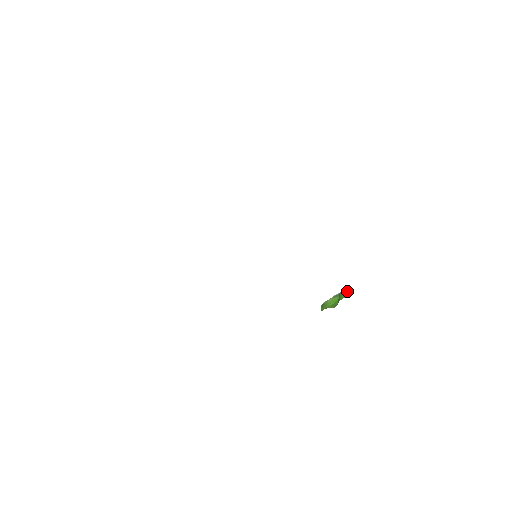
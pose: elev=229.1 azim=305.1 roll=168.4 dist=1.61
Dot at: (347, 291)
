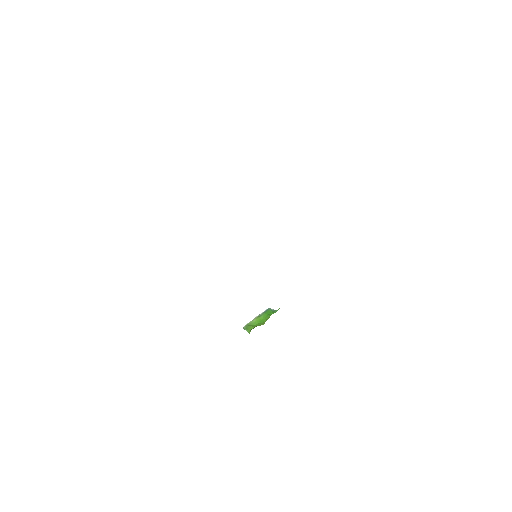
Dot at: (271, 309)
